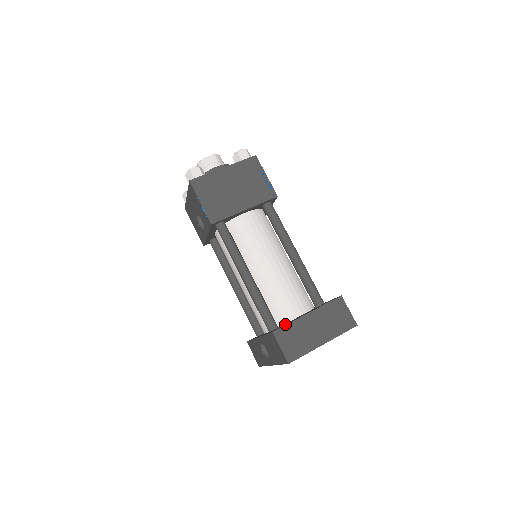
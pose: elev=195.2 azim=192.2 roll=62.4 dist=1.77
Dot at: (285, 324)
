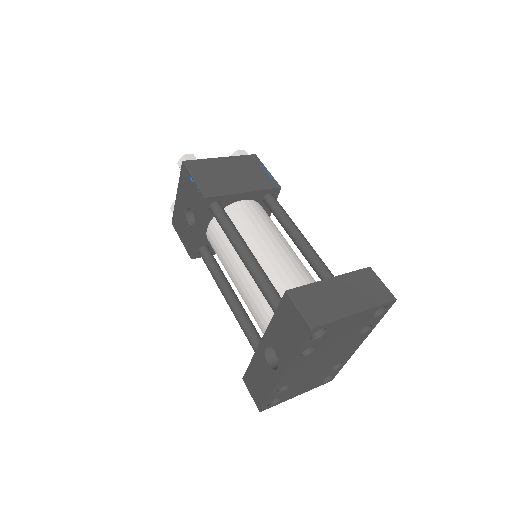
Dot at: occluded
